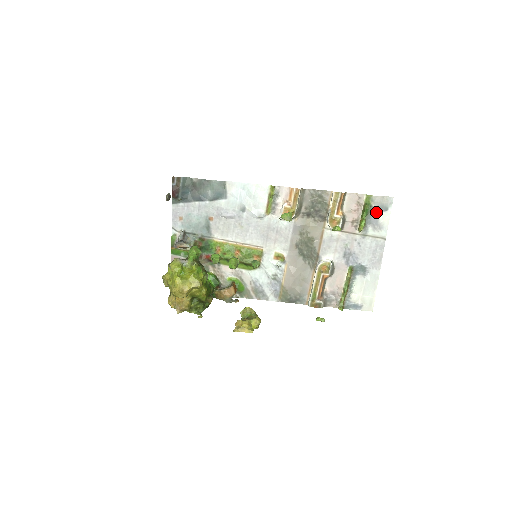
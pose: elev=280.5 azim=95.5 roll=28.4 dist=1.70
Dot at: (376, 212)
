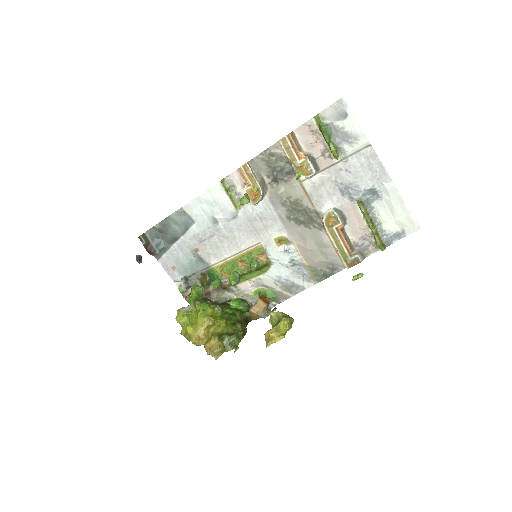
Dot at: (338, 126)
